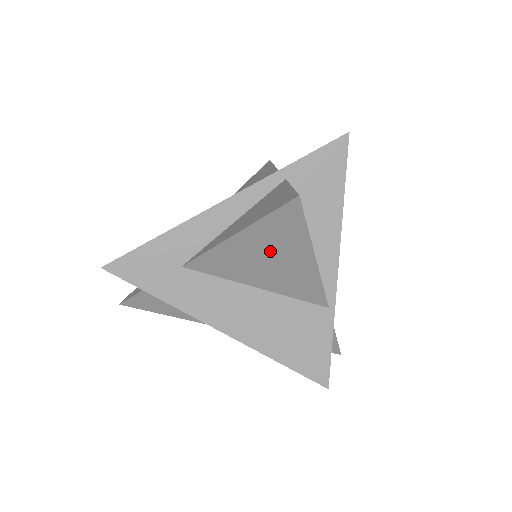
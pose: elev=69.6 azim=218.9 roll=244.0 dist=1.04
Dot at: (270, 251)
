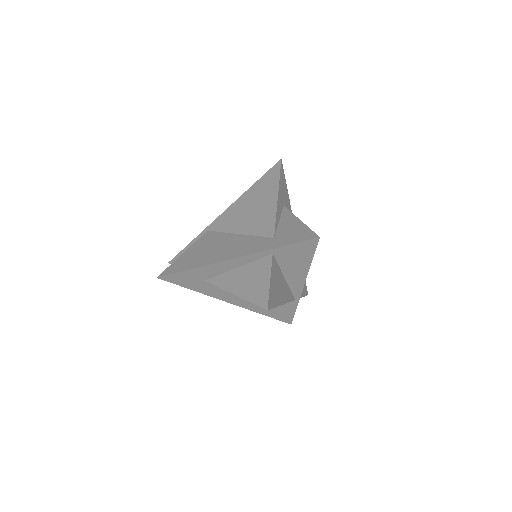
Dot at: occluded
